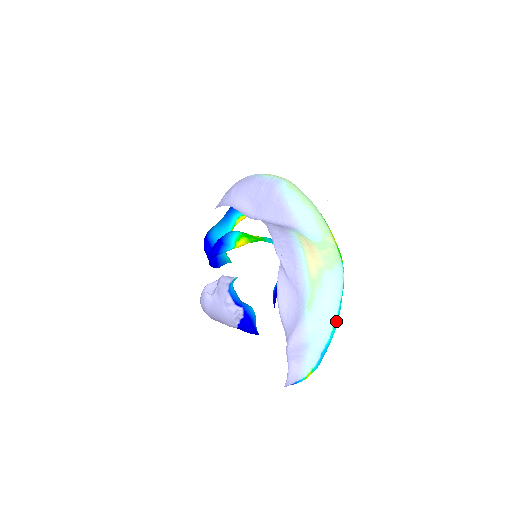
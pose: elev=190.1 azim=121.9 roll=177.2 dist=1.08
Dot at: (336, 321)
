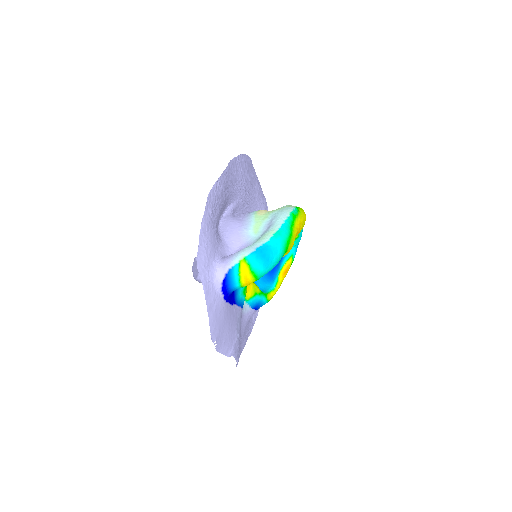
Dot at: (278, 232)
